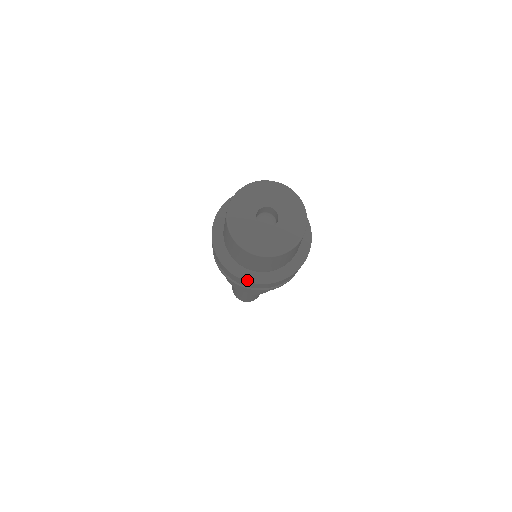
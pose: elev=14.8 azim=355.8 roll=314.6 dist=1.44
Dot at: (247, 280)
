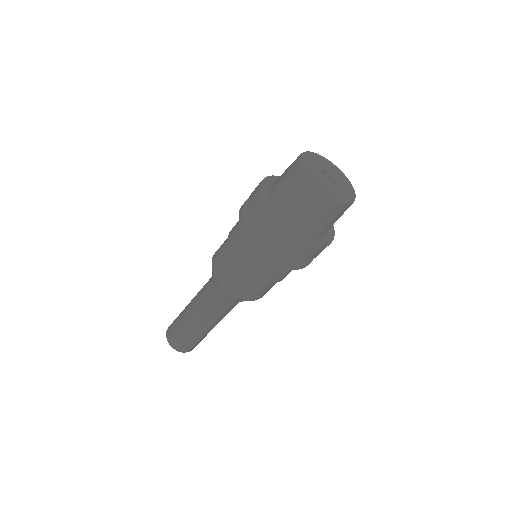
Dot at: (307, 242)
